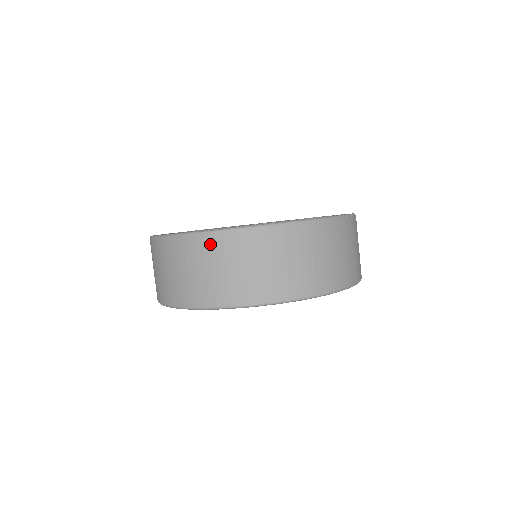
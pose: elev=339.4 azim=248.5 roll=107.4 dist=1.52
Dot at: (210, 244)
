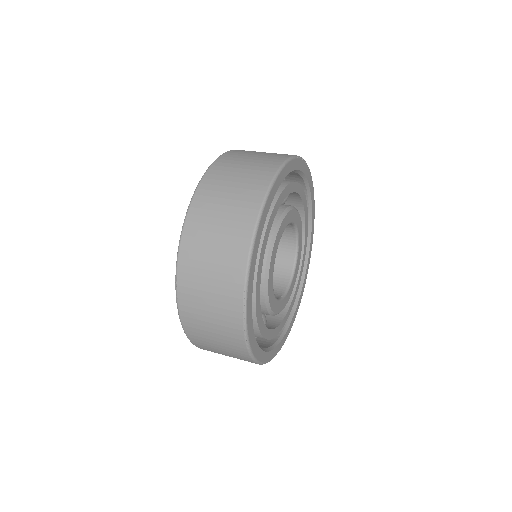
Dot at: occluded
